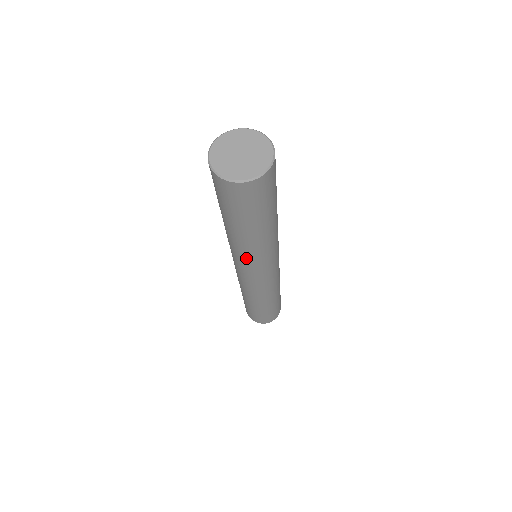
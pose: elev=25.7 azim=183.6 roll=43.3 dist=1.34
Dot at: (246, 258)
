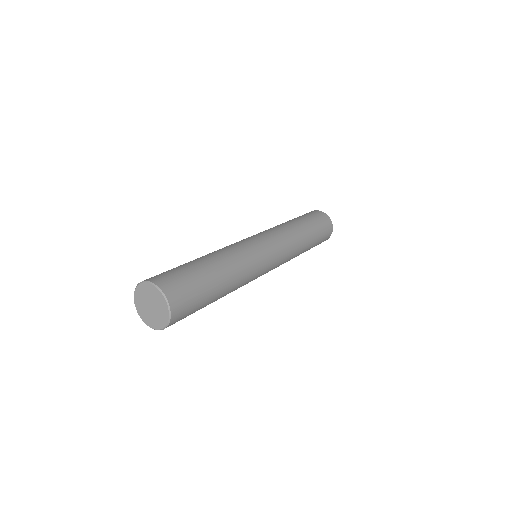
Dot at: occluded
